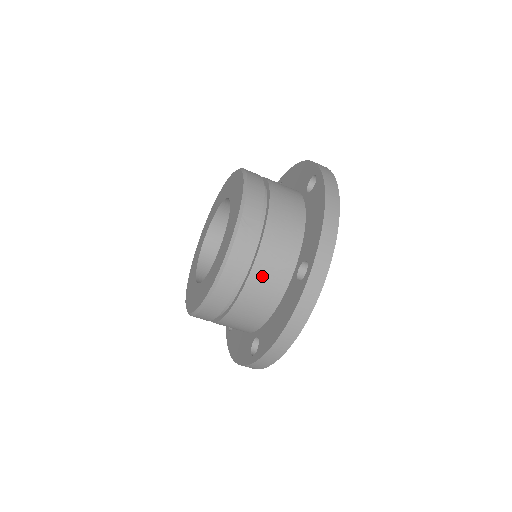
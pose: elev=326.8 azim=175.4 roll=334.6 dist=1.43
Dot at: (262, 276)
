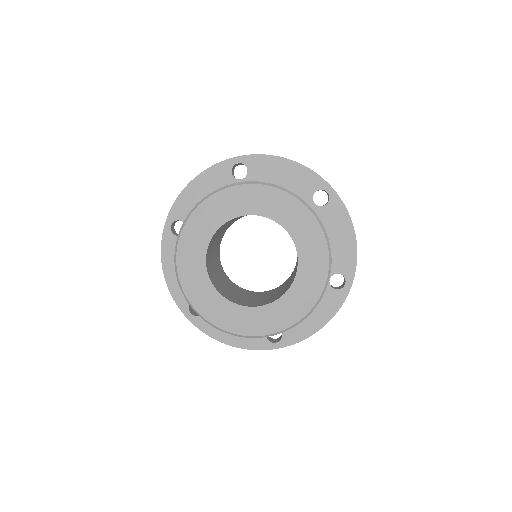
Dot at: occluded
